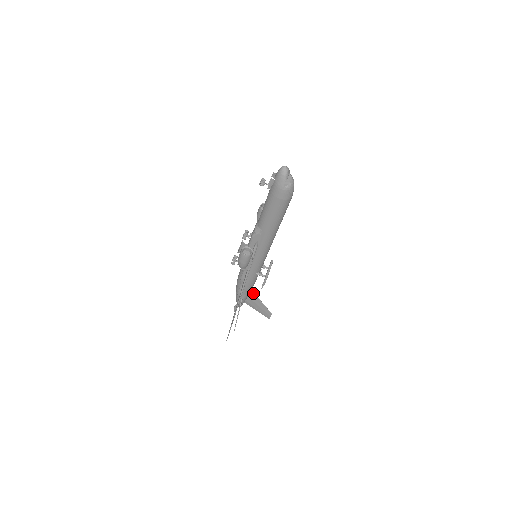
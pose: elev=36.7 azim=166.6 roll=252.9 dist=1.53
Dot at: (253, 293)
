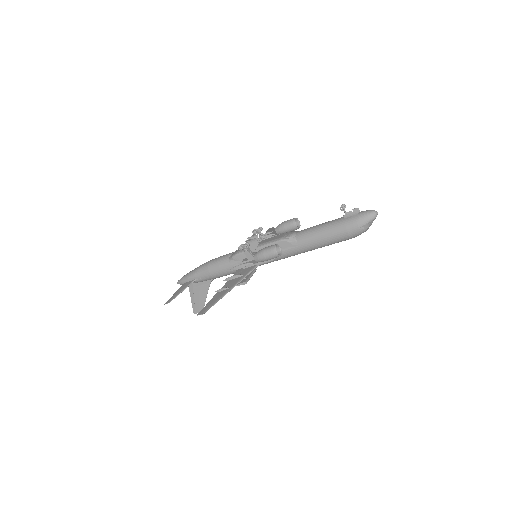
Dot at: (209, 283)
